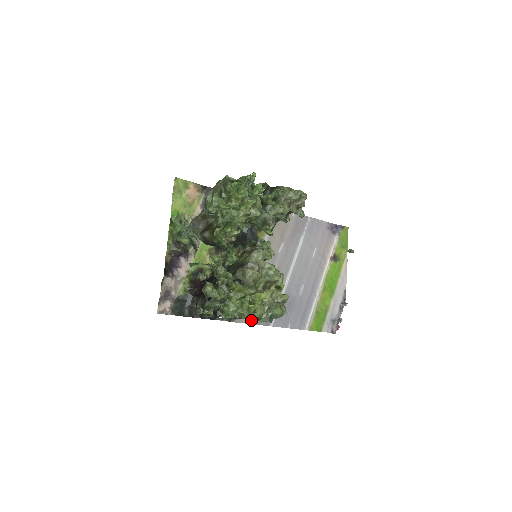
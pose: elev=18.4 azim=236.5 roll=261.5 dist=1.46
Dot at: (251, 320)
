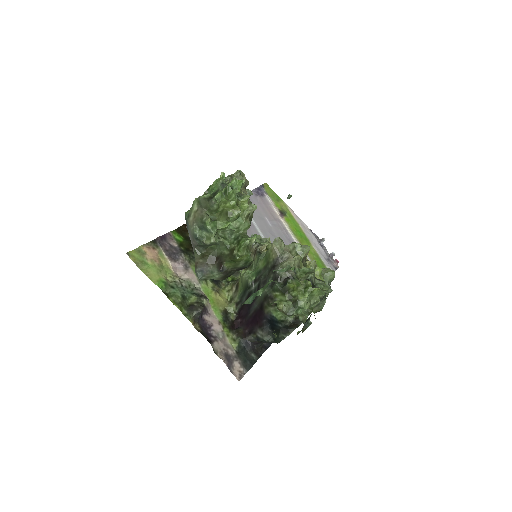
Dot at: occluded
